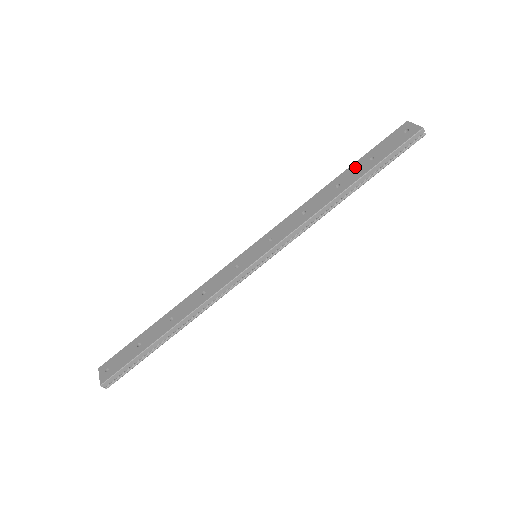
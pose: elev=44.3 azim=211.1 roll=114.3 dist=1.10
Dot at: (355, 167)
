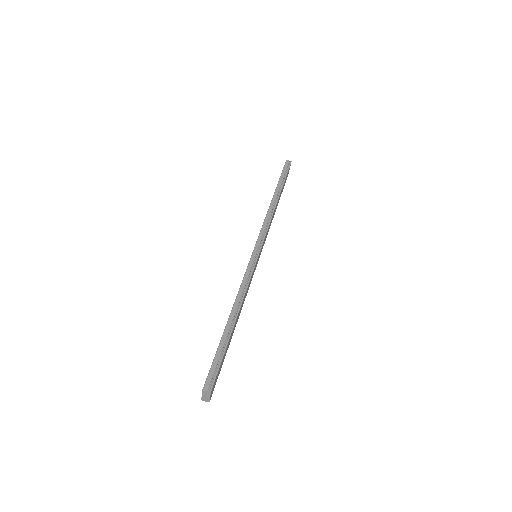
Dot at: occluded
